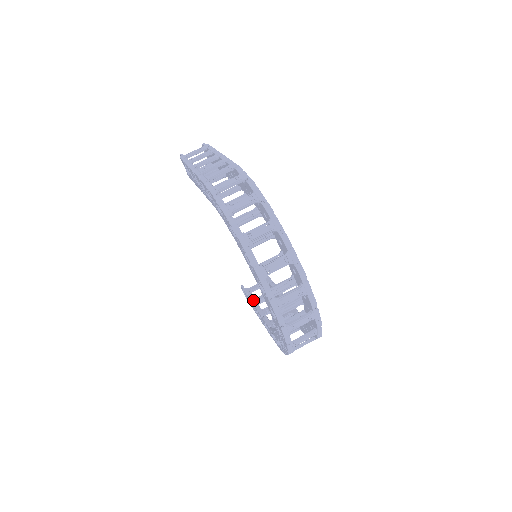
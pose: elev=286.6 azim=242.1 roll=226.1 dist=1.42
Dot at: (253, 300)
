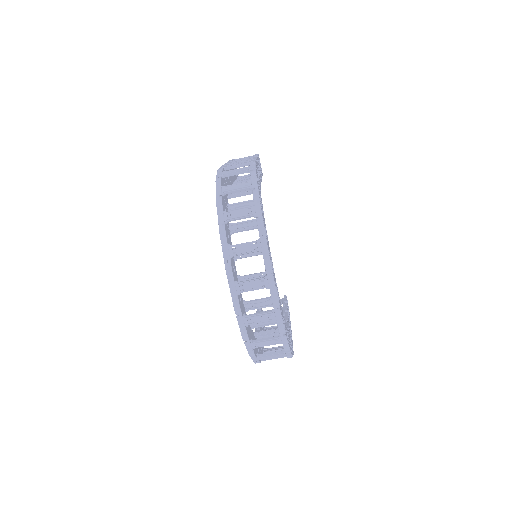
Dot at: (258, 312)
